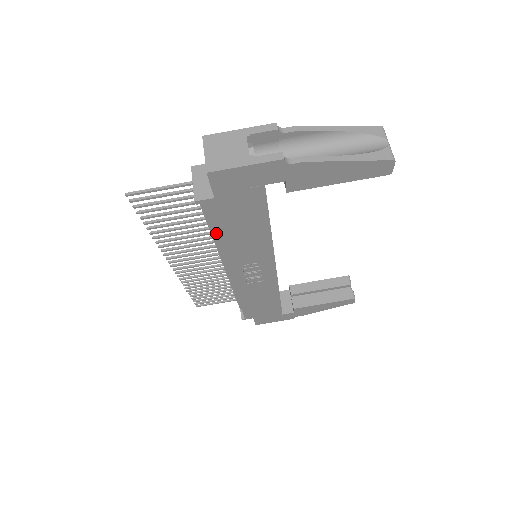
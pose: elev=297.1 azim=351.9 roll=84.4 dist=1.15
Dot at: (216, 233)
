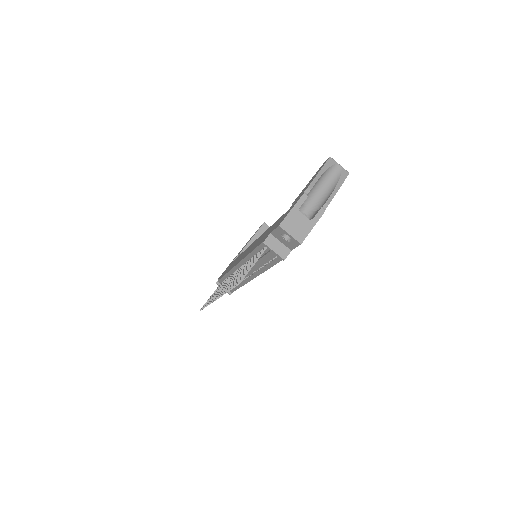
Dot at: occluded
